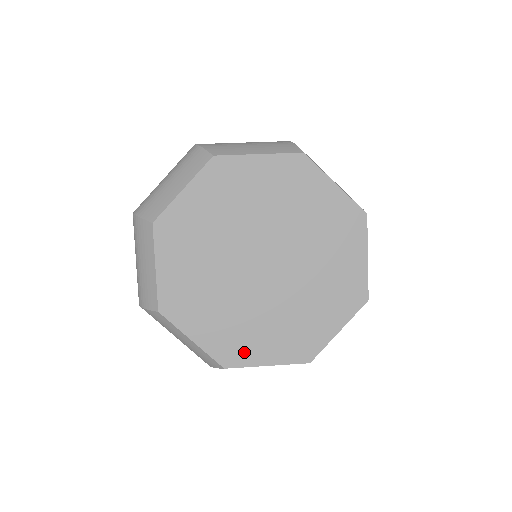
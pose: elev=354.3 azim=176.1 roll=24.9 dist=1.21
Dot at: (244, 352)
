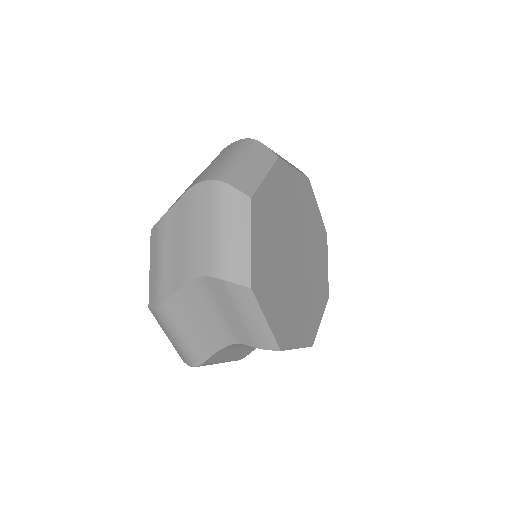
Dot at: (264, 293)
